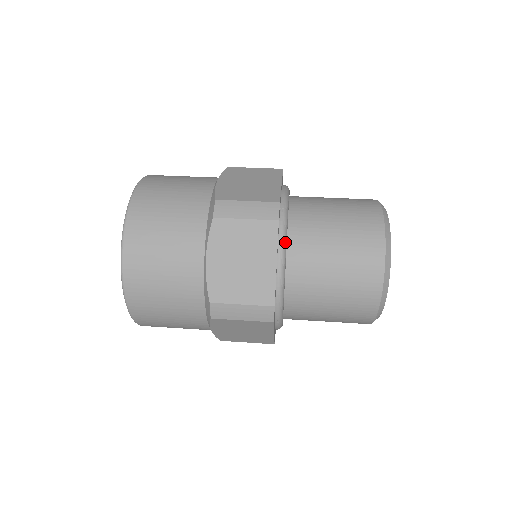
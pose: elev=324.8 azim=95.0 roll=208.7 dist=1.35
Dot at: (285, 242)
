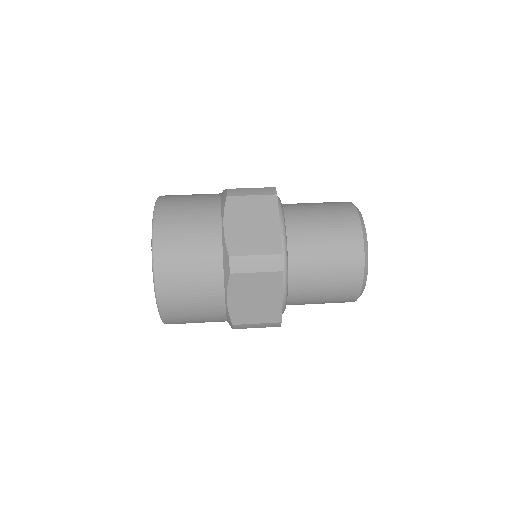
Dot at: (283, 214)
